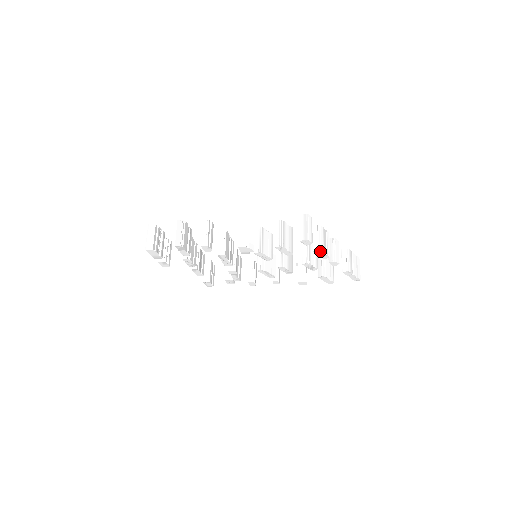
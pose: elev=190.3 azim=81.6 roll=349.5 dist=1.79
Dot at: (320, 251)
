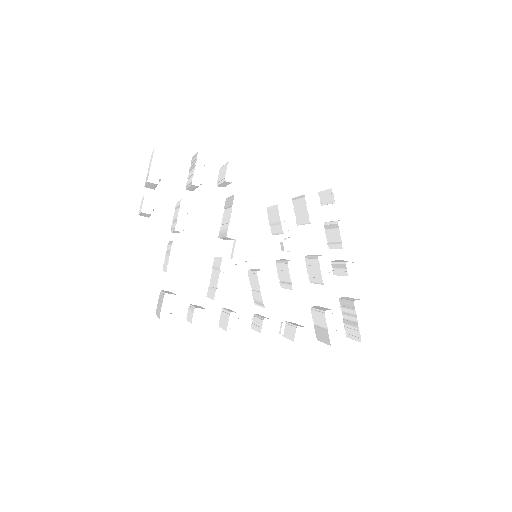
Dot at: (344, 224)
